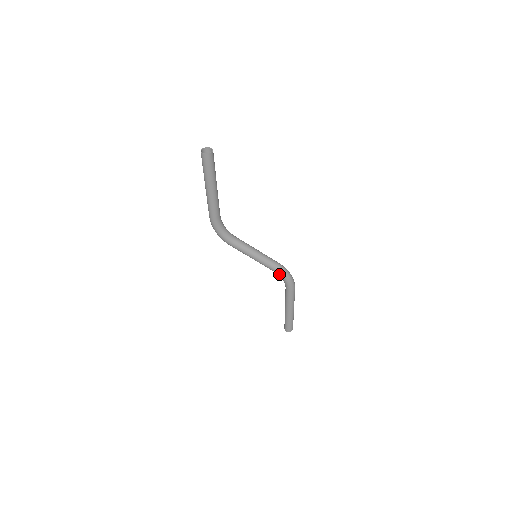
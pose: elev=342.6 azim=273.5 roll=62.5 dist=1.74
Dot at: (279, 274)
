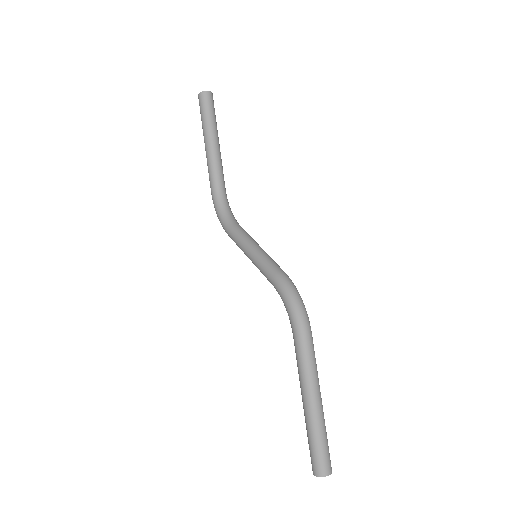
Dot at: (276, 288)
